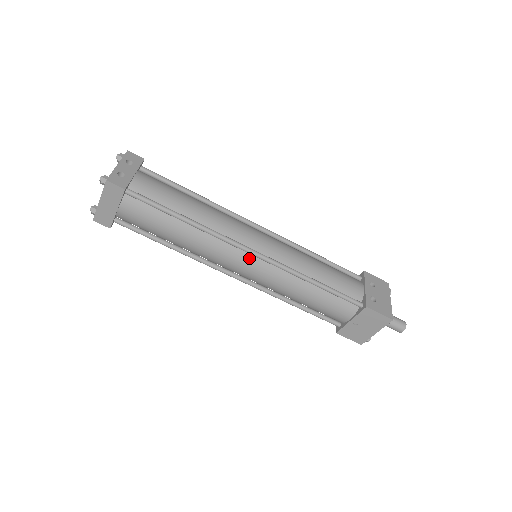
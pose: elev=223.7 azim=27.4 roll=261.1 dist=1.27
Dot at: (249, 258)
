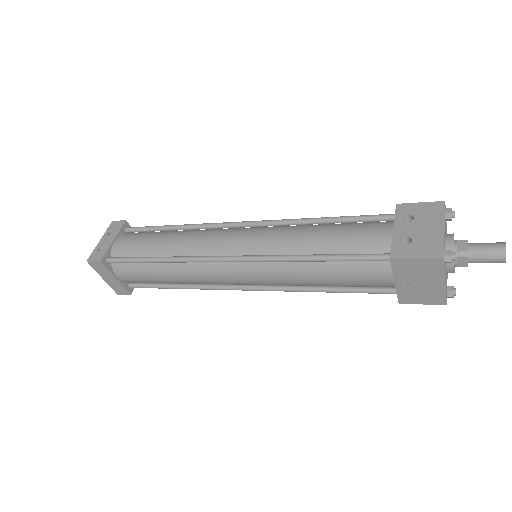
Dot at: (232, 266)
